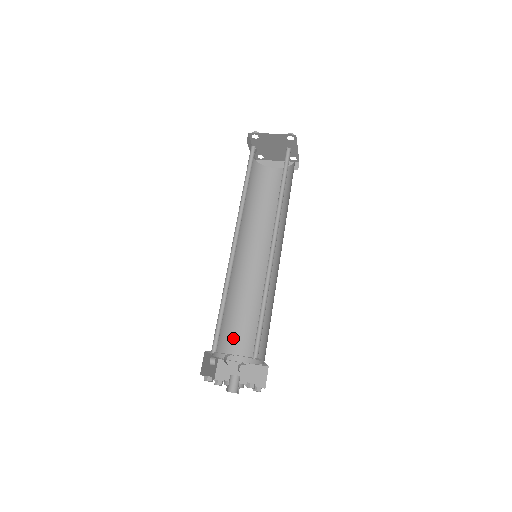
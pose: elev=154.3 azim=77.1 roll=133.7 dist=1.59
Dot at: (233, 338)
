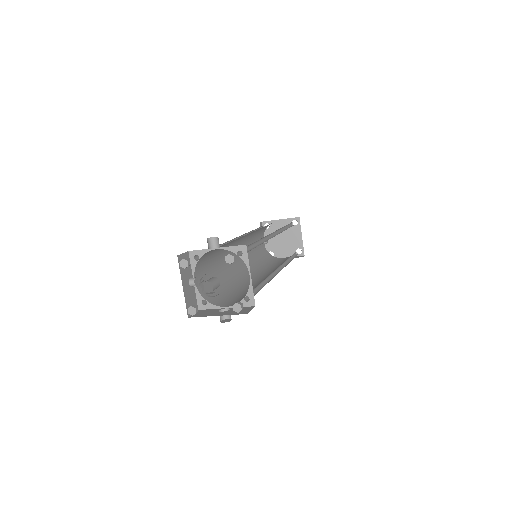
Dot at: (220, 297)
